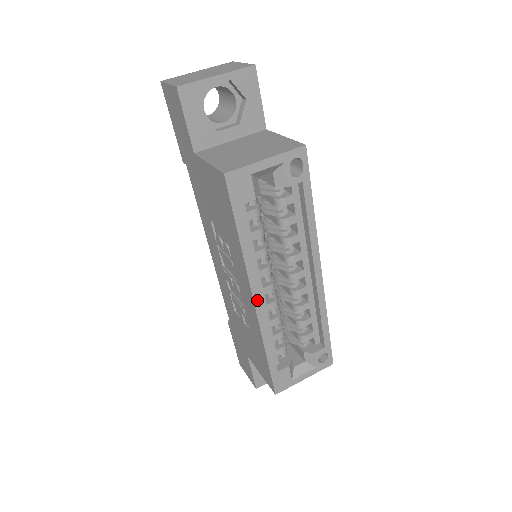
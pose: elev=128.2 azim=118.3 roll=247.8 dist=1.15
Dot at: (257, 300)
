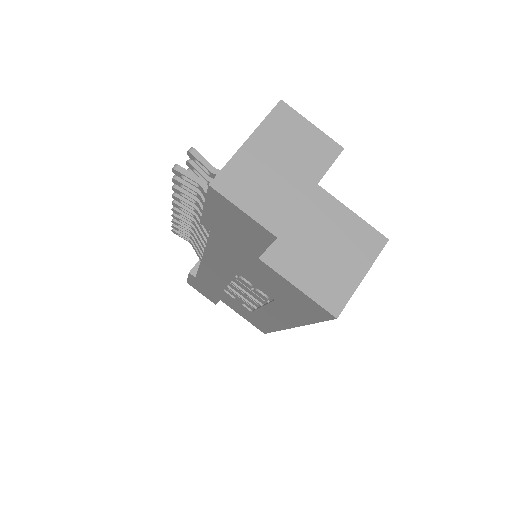
Dot at: occluded
